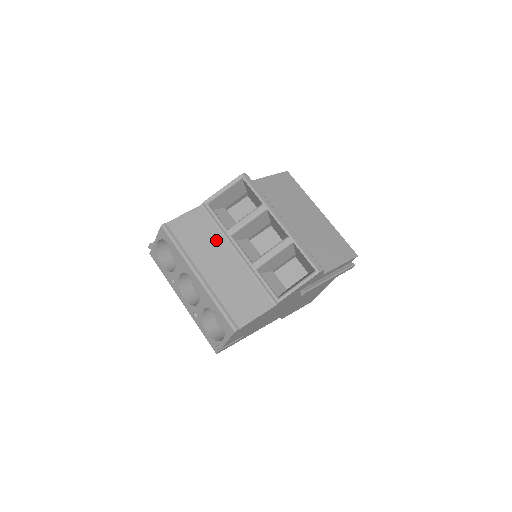
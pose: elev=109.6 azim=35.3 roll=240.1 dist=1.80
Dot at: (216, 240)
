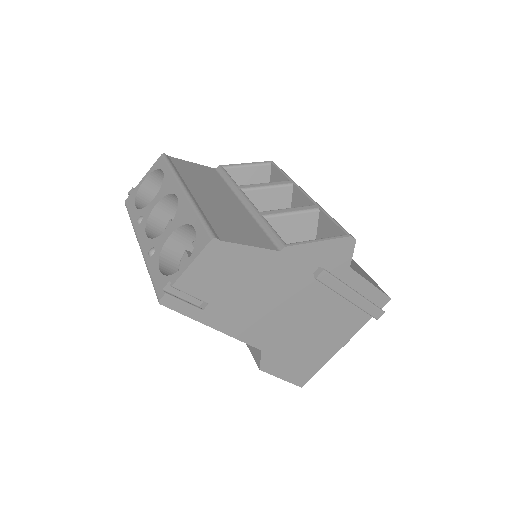
Dot at: (221, 187)
